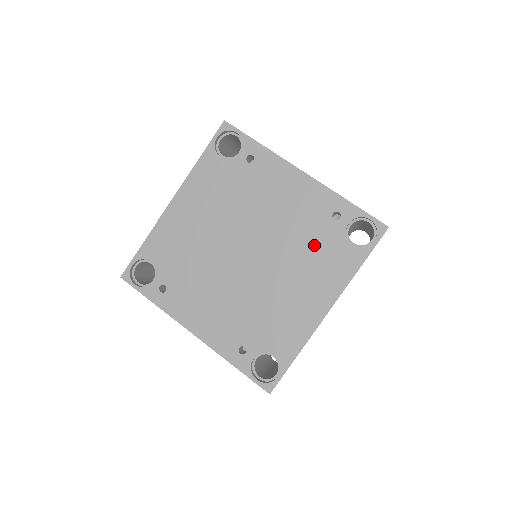
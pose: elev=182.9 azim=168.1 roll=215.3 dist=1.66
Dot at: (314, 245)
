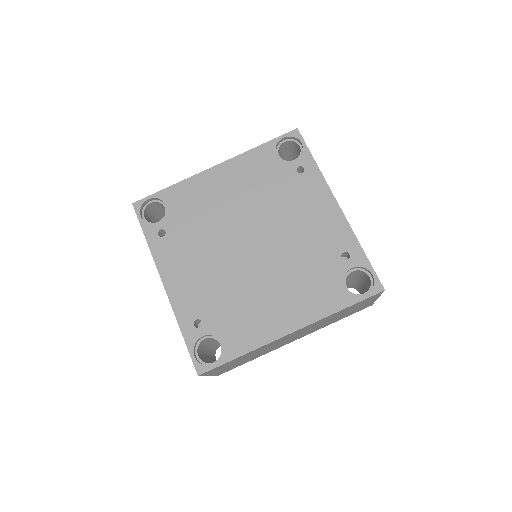
Dot at: (312, 269)
